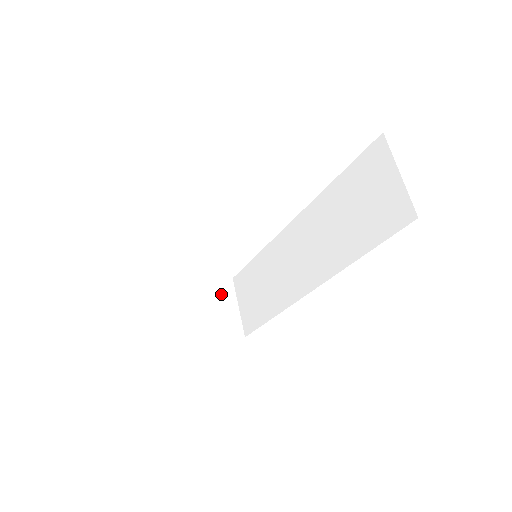
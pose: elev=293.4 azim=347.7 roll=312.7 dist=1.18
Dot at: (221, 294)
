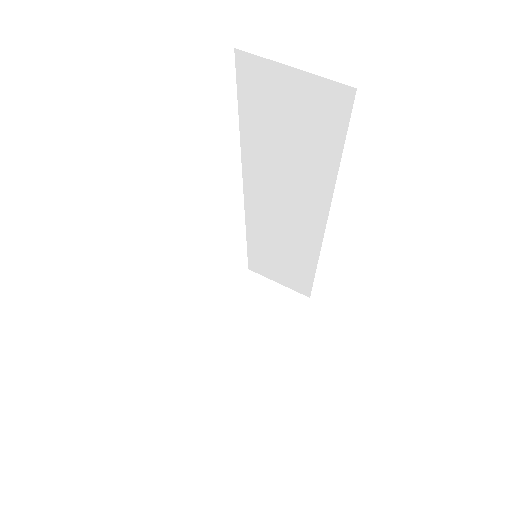
Dot at: (256, 291)
